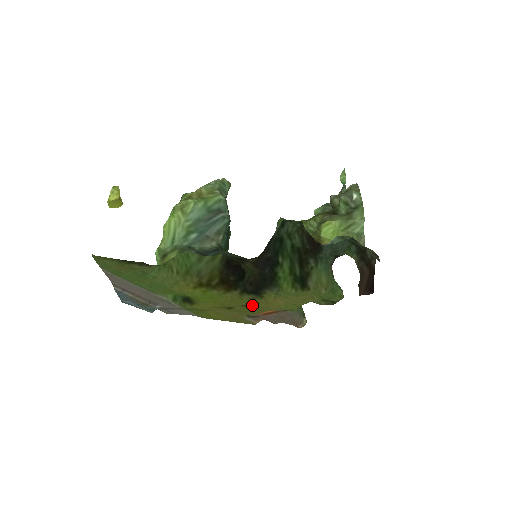
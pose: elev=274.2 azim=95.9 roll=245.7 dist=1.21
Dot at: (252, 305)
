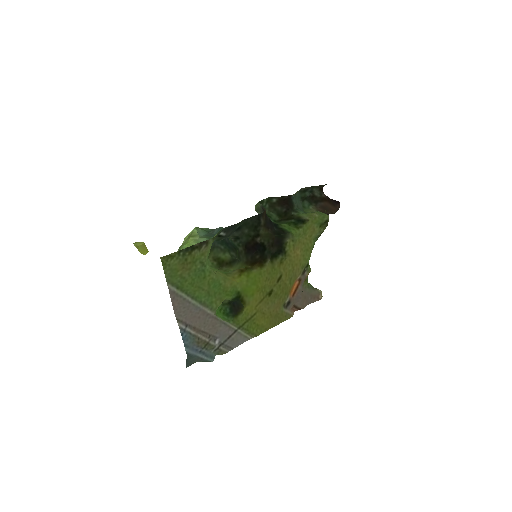
Dot at: (283, 275)
